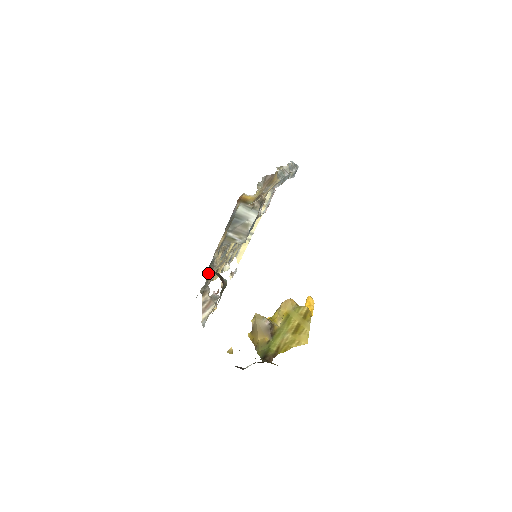
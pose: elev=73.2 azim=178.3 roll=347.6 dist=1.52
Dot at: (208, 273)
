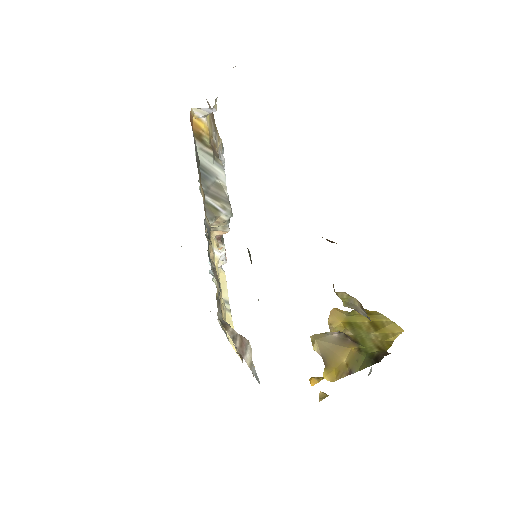
Dot at: occluded
